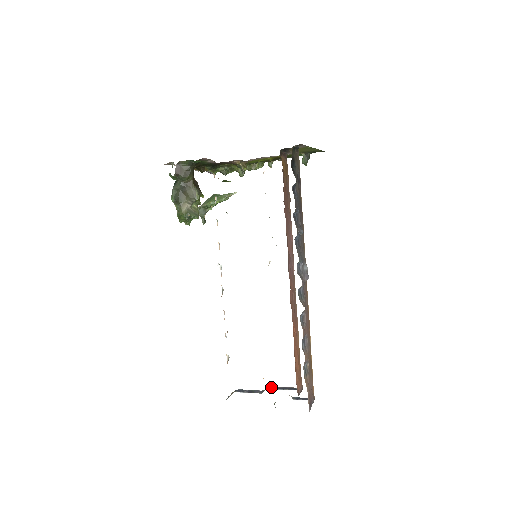
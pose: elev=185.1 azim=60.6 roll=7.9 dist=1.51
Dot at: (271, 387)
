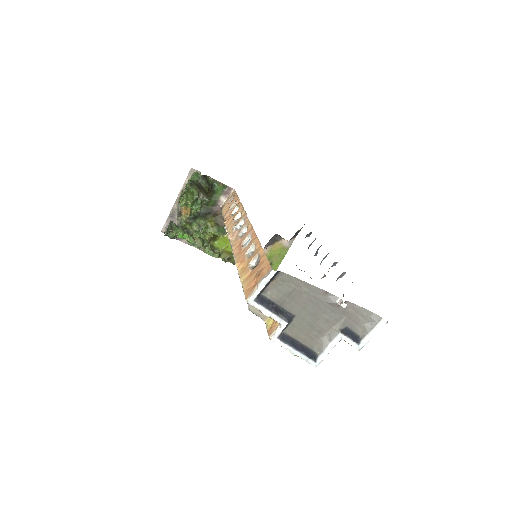
Dot at: (286, 337)
